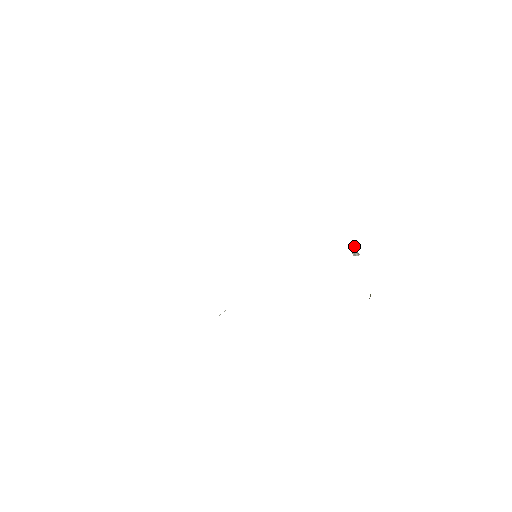
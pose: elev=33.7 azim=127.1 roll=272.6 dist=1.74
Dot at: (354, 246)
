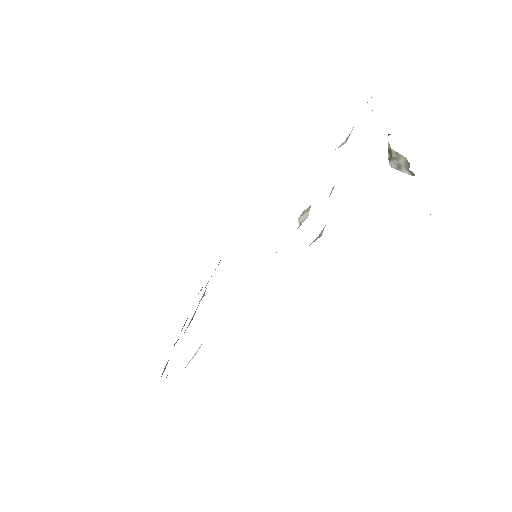
Dot at: (399, 160)
